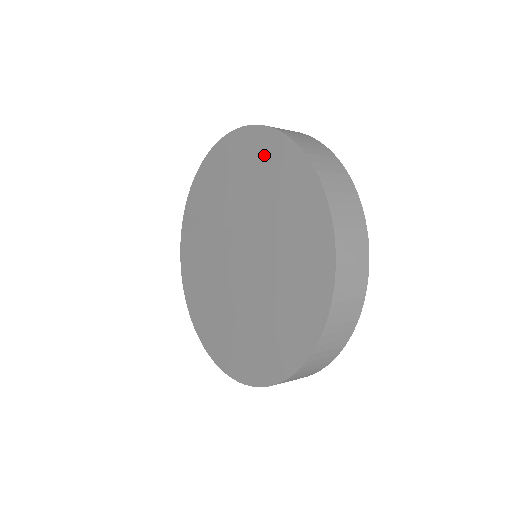
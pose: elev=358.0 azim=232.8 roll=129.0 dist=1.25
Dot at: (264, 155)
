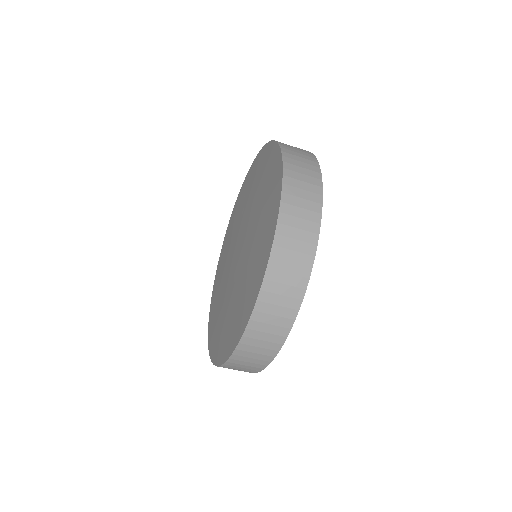
Dot at: (269, 167)
